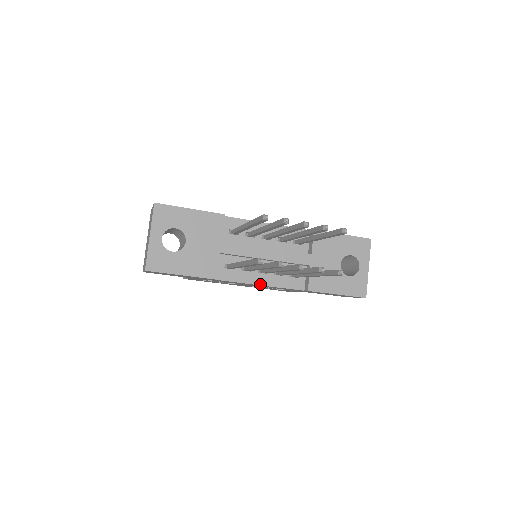
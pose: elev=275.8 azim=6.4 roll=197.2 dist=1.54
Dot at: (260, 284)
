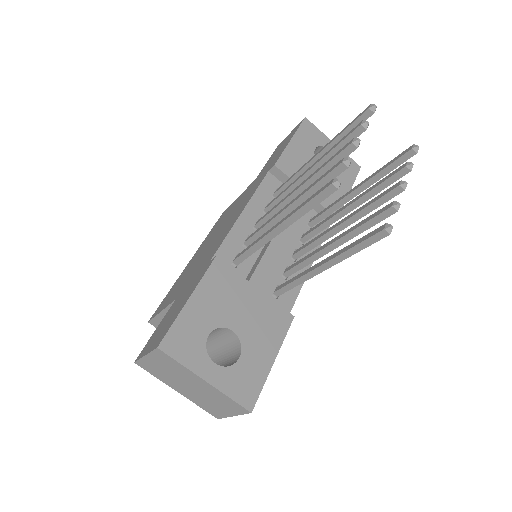
Dot at: occluded
